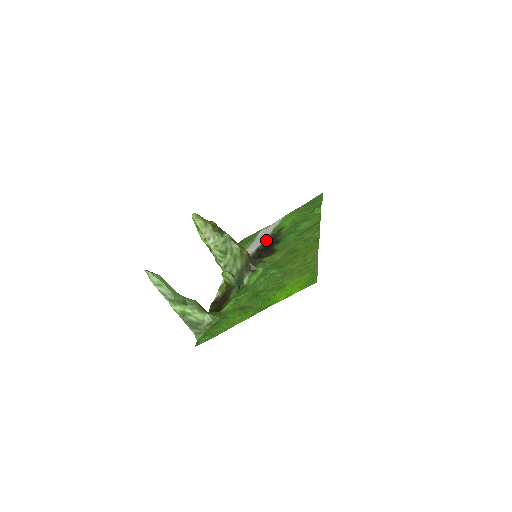
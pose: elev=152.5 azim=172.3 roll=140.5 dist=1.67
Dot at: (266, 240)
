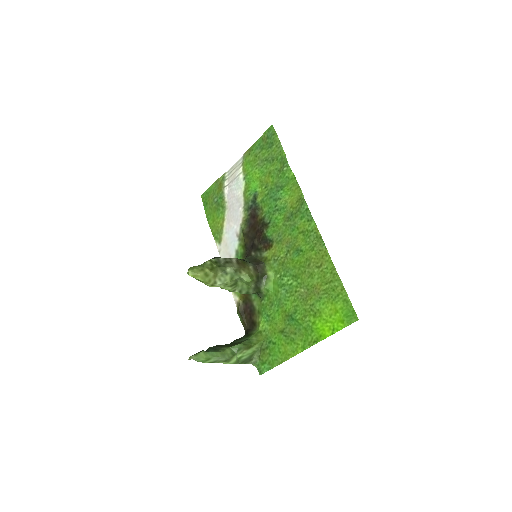
Dot at: (245, 216)
